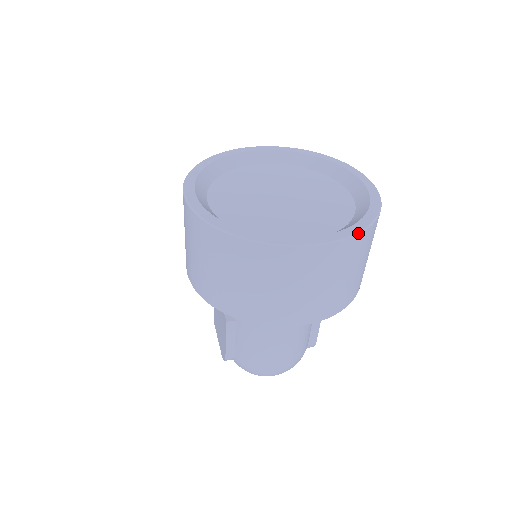
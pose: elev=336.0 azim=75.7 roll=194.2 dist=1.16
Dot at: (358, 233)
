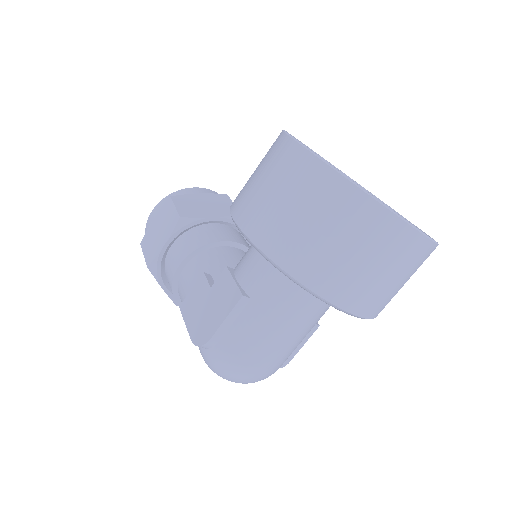
Dot at: (437, 243)
